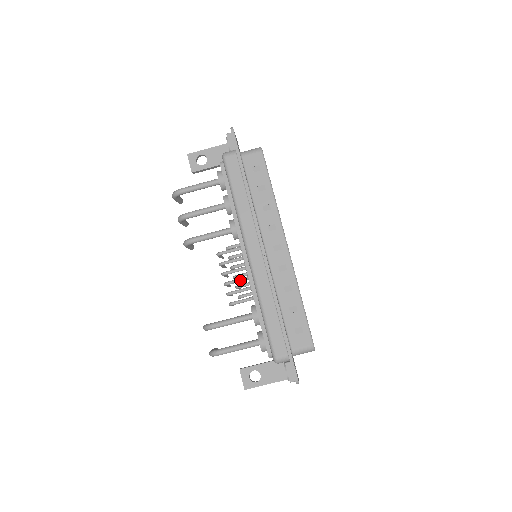
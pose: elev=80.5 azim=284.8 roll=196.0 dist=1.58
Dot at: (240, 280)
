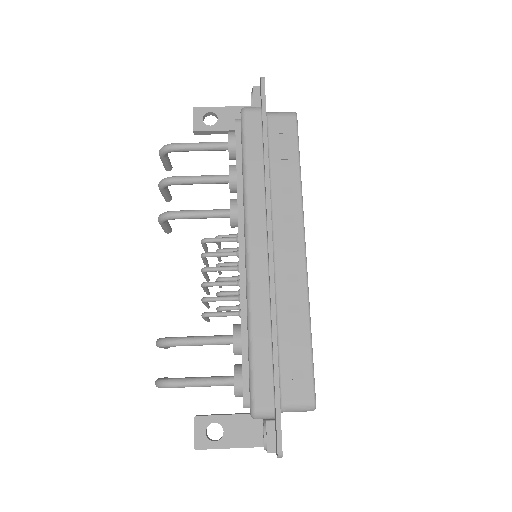
Dot at: (226, 283)
